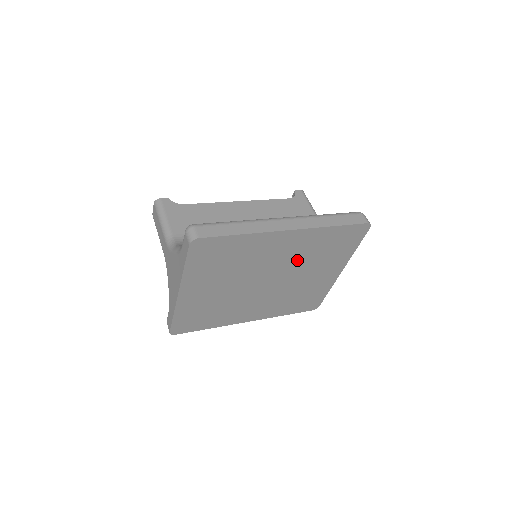
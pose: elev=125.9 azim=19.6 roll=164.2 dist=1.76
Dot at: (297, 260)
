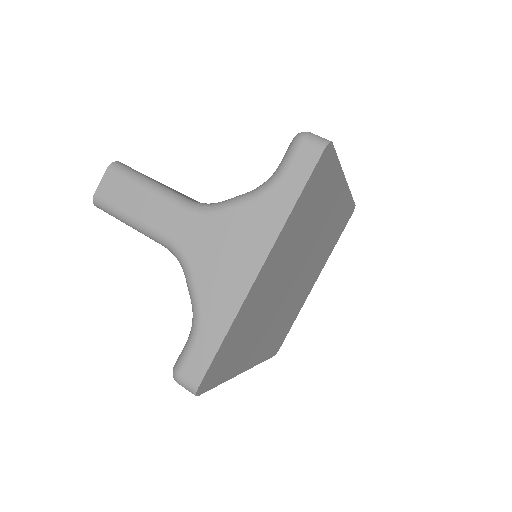
Dot at: (320, 244)
